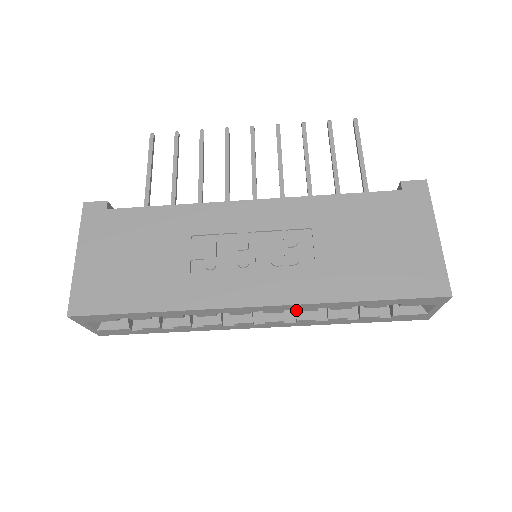
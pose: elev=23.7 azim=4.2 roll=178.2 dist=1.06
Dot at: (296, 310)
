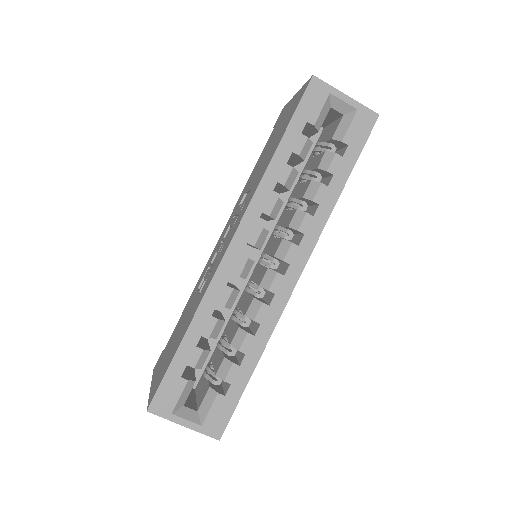
Dot at: (288, 227)
